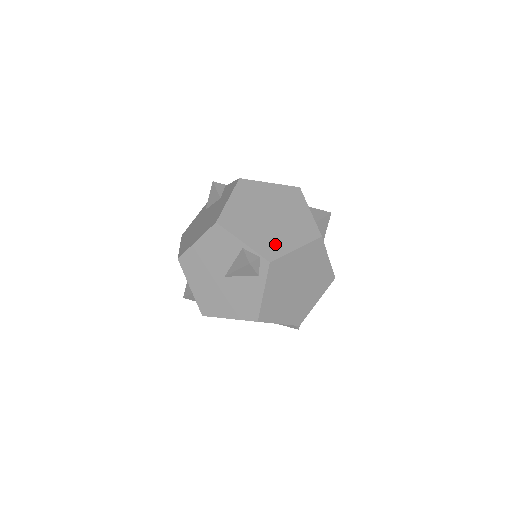
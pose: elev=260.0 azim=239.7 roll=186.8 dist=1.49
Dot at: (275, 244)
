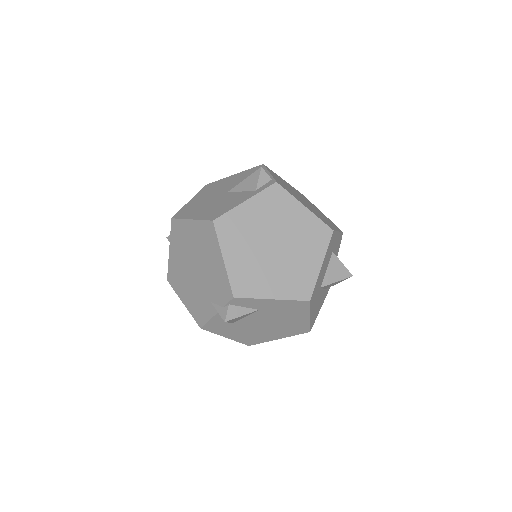
Dot at: (291, 193)
